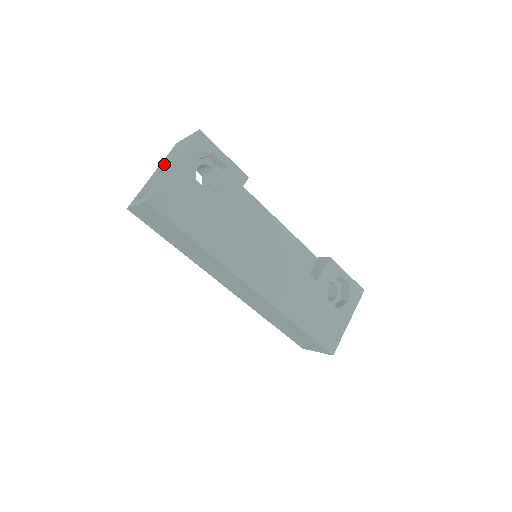
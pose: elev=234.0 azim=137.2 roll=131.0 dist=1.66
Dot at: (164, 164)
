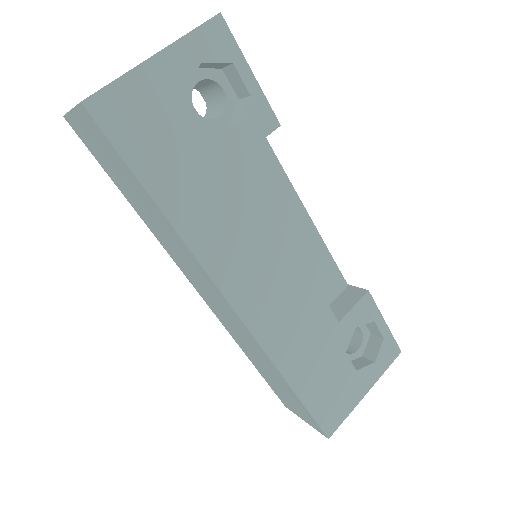
Dot at: occluded
